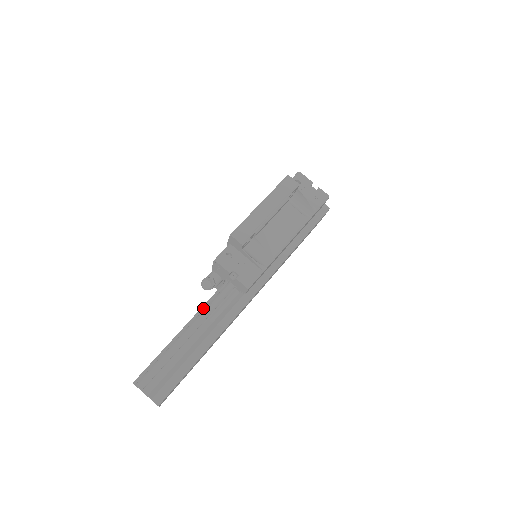
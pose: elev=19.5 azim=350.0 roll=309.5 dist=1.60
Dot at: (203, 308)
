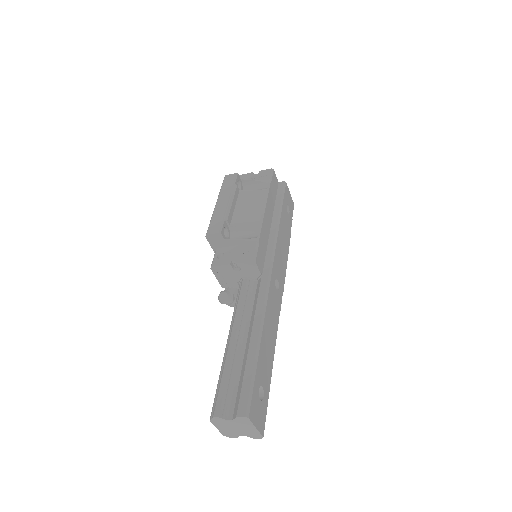
Dot at: (233, 314)
